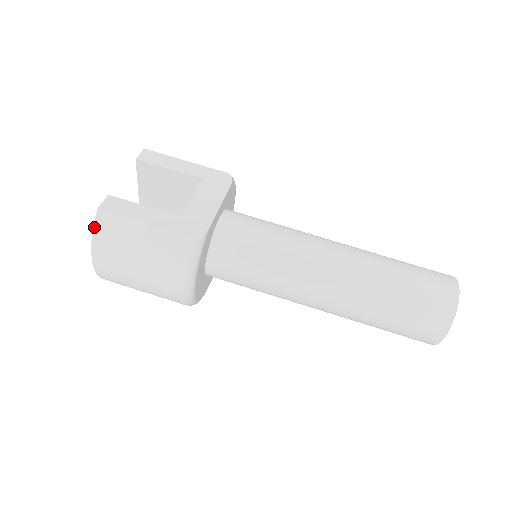
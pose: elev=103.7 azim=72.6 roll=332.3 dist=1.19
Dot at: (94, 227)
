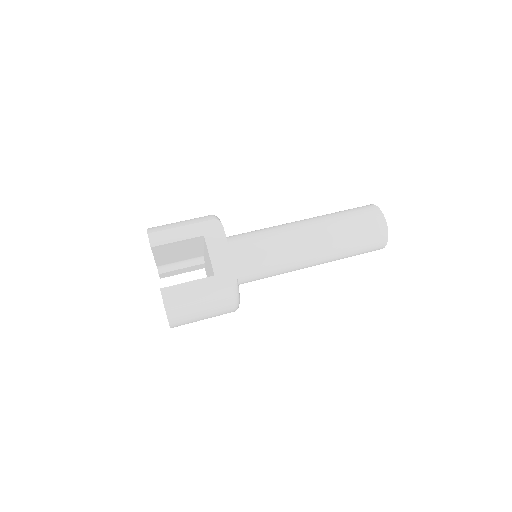
Dot at: (167, 314)
